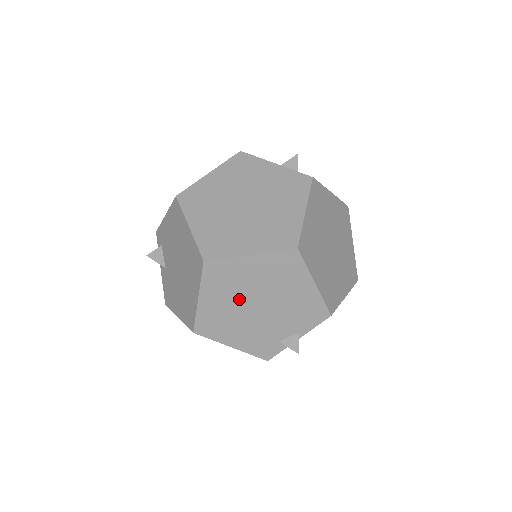
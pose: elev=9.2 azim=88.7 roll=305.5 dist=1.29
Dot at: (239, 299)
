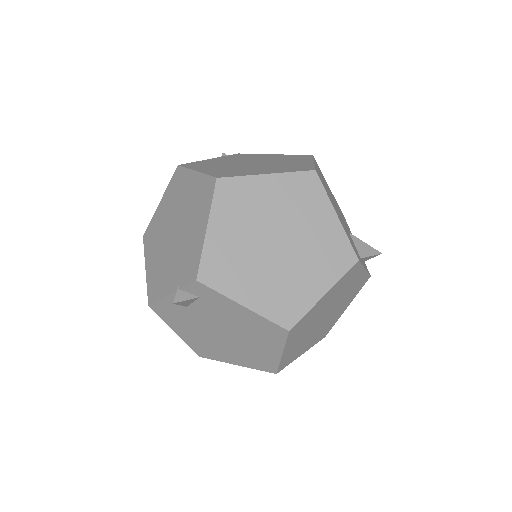
Dot at: occluded
